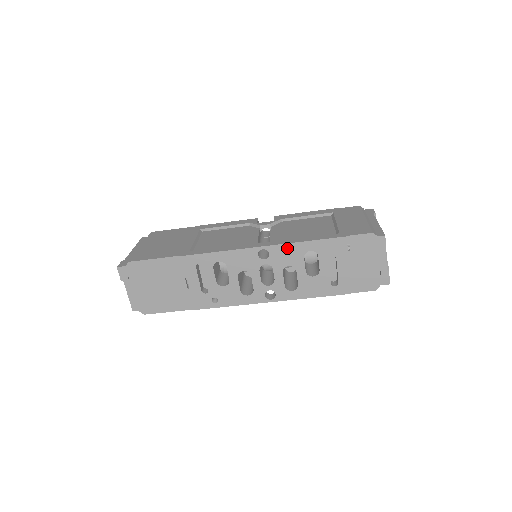
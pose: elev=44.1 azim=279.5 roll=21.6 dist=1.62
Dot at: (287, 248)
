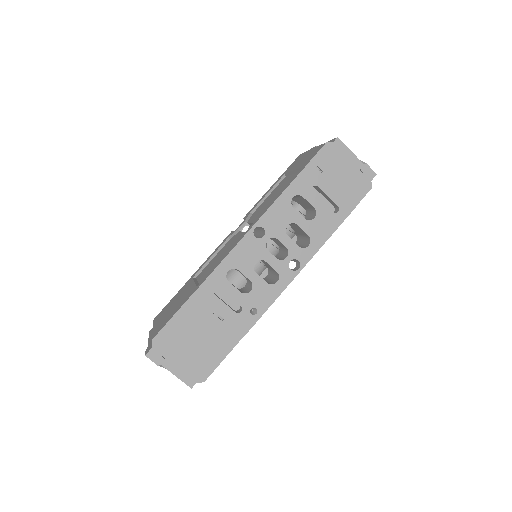
Dot at: (273, 211)
